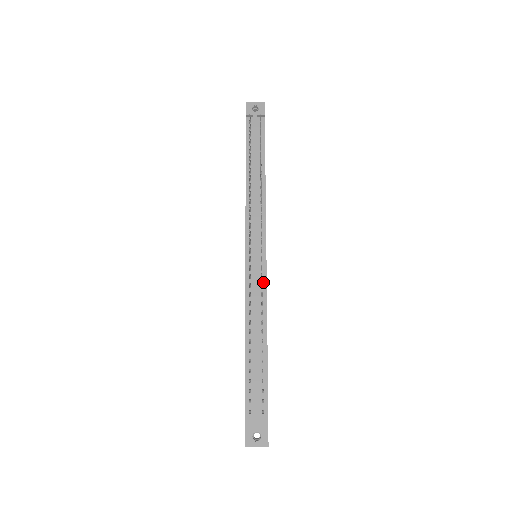
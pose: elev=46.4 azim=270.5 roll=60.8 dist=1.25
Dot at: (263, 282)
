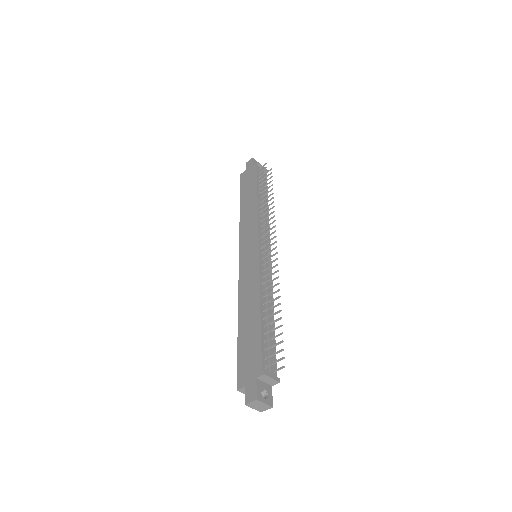
Dot at: (270, 273)
